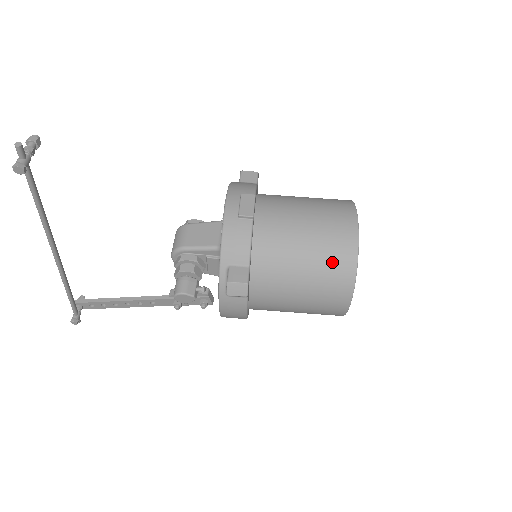
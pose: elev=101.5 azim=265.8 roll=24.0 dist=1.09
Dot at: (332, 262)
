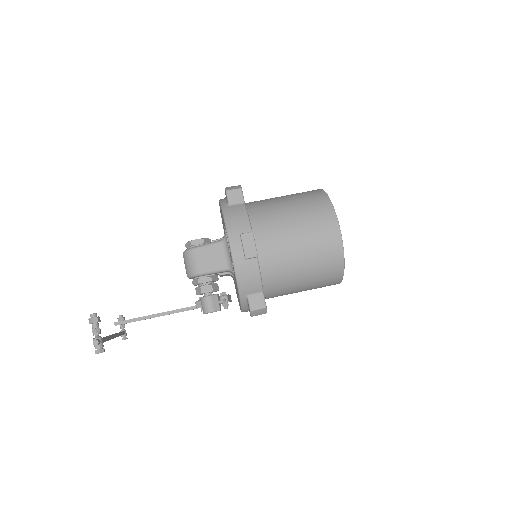
Dot at: (325, 268)
